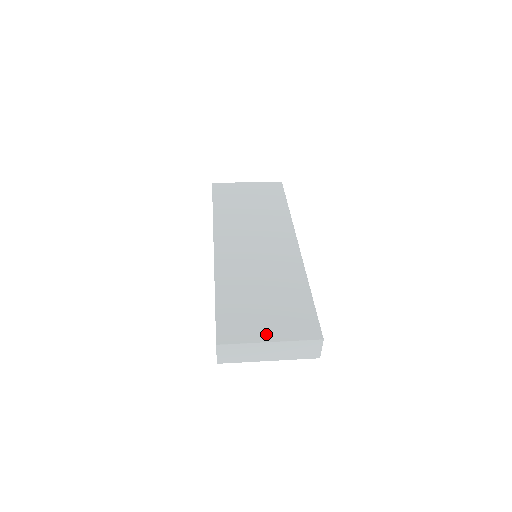
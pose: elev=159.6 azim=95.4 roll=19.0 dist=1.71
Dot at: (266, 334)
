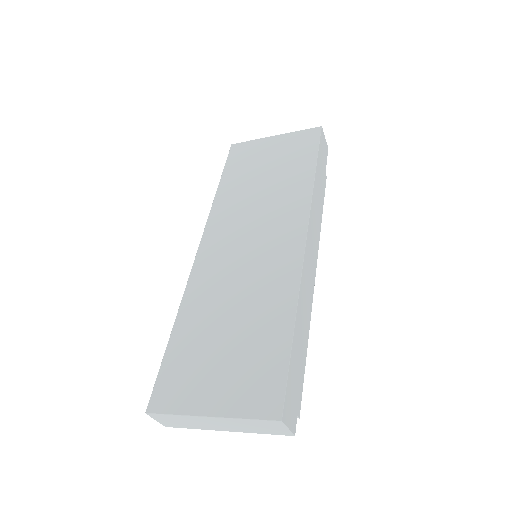
Dot at: (208, 402)
